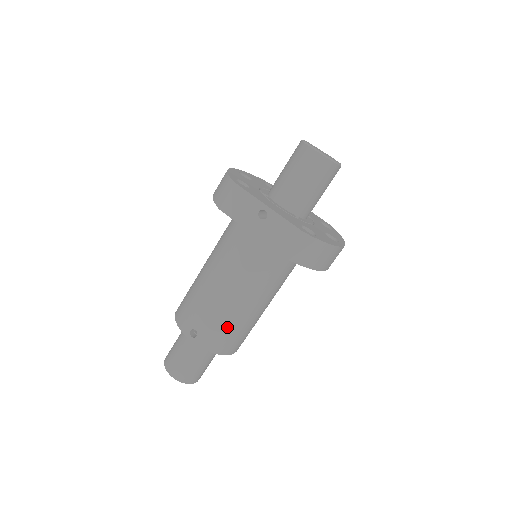
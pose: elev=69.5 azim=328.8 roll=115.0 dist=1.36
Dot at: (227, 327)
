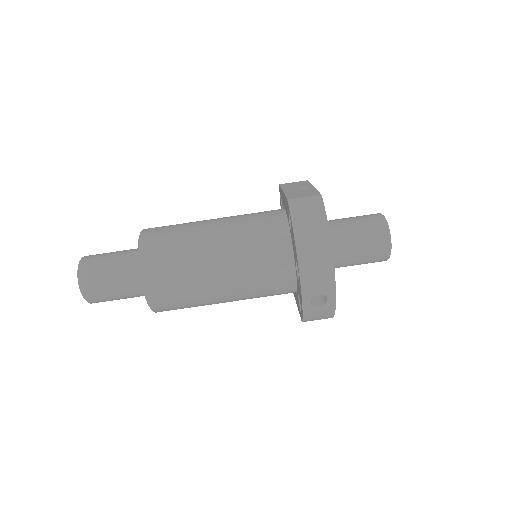
Dot at: (176, 241)
